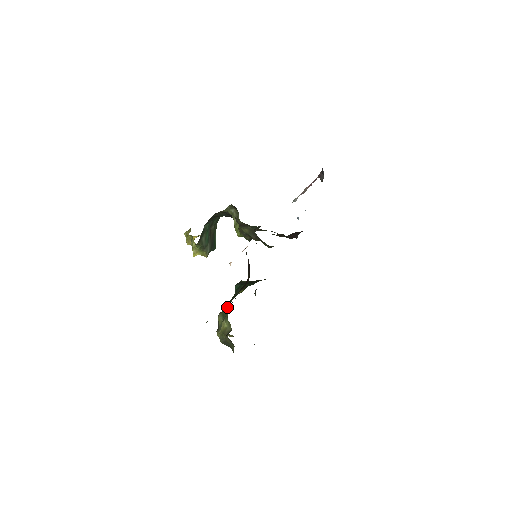
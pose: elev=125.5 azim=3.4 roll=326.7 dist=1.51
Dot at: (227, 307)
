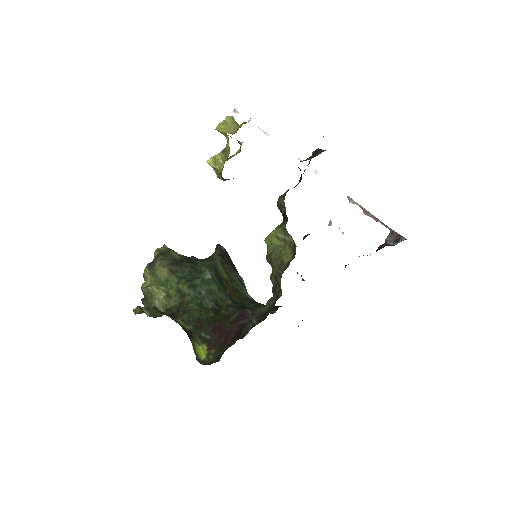
Dot at: (179, 285)
